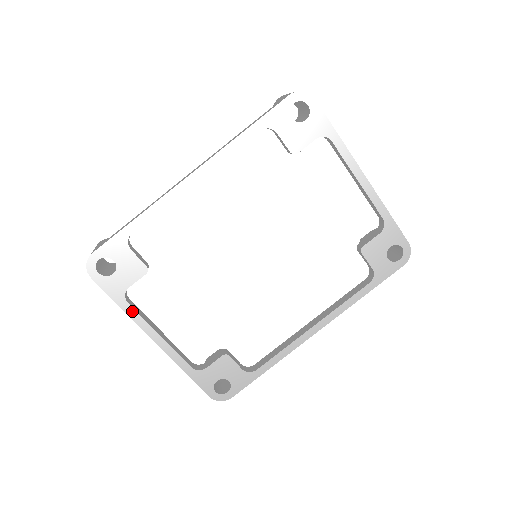
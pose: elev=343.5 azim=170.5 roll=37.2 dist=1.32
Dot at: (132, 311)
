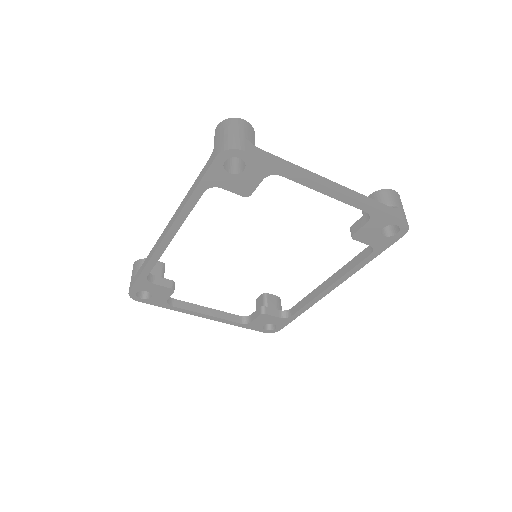
Dot at: (179, 309)
